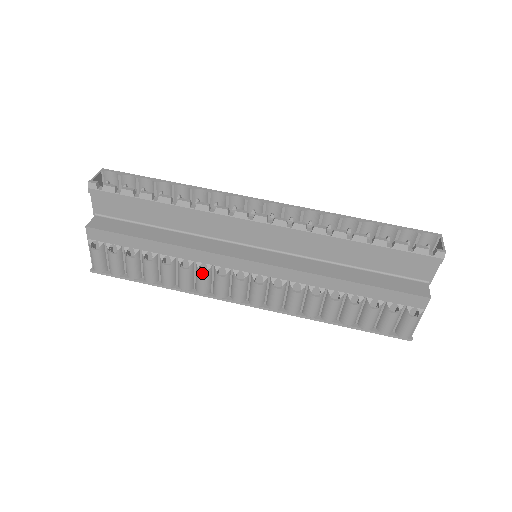
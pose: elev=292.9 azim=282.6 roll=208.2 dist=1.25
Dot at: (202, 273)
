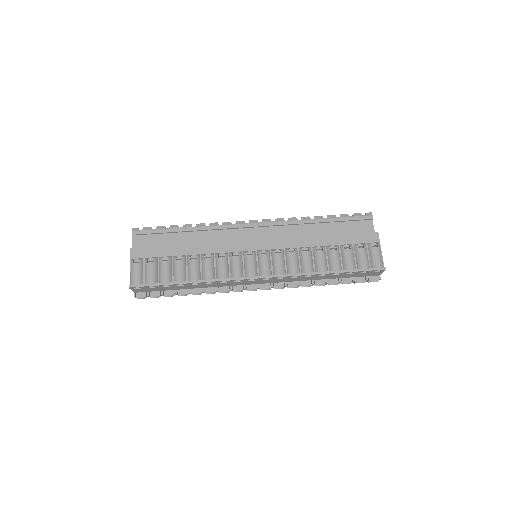
Dot at: (221, 258)
